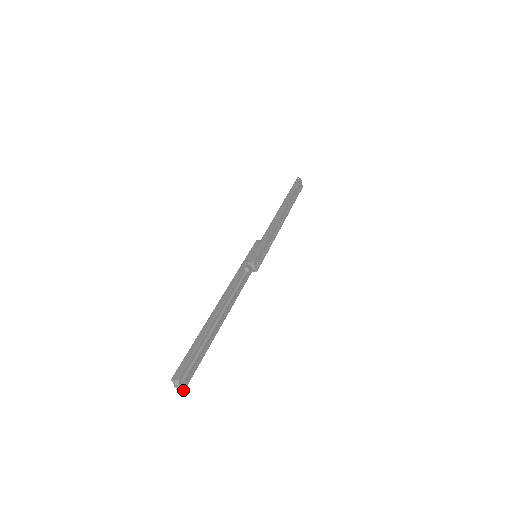
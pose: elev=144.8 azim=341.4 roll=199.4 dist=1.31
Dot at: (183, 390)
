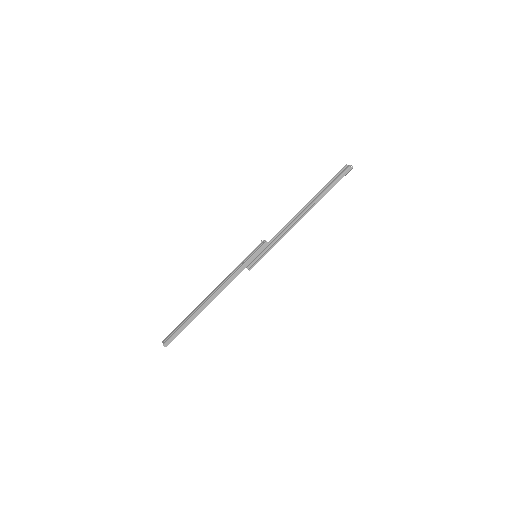
Dot at: occluded
